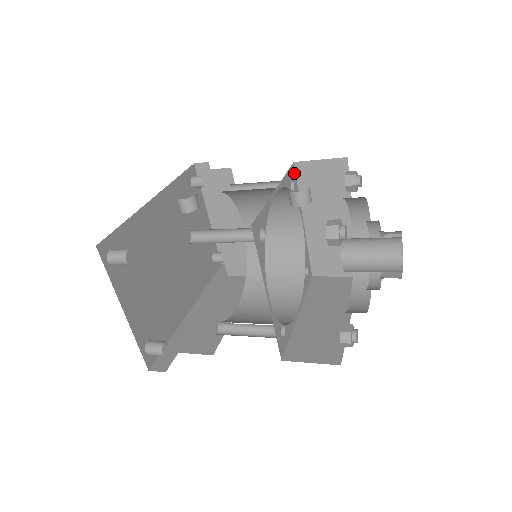
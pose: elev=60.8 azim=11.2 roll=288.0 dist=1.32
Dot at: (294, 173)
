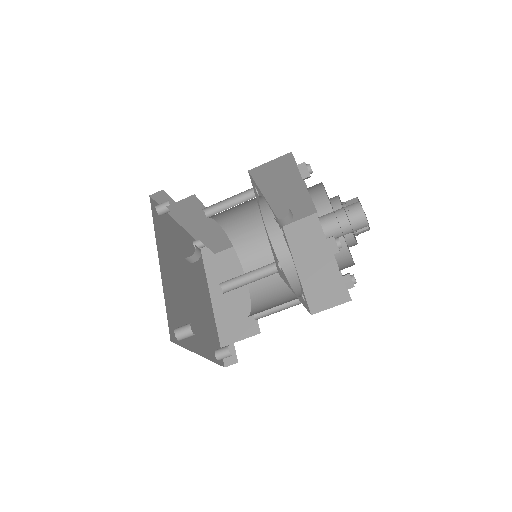
Dot at: (251, 179)
